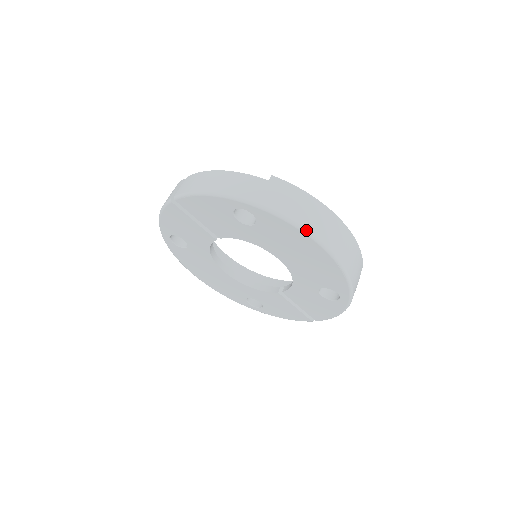
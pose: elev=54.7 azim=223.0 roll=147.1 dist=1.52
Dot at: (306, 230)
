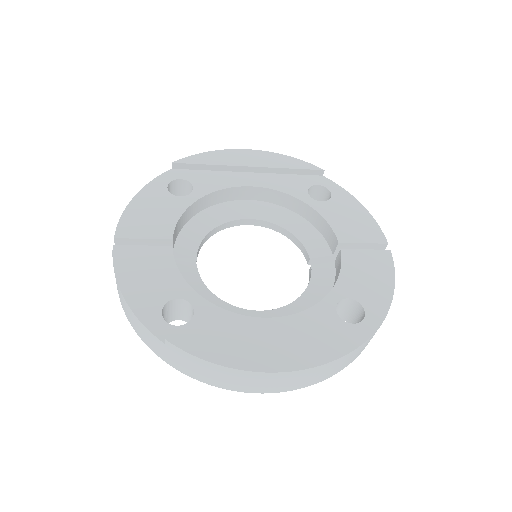
Dot at: occluded
